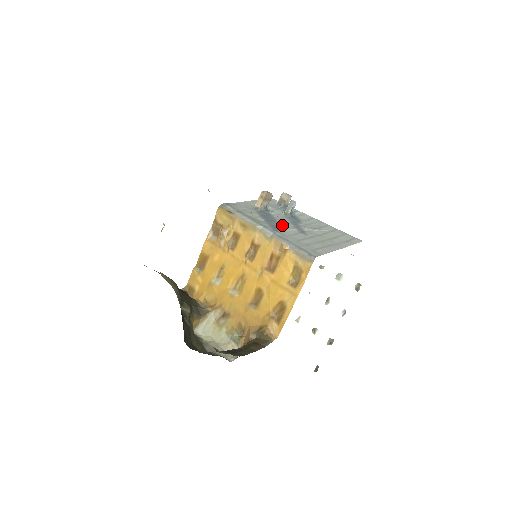
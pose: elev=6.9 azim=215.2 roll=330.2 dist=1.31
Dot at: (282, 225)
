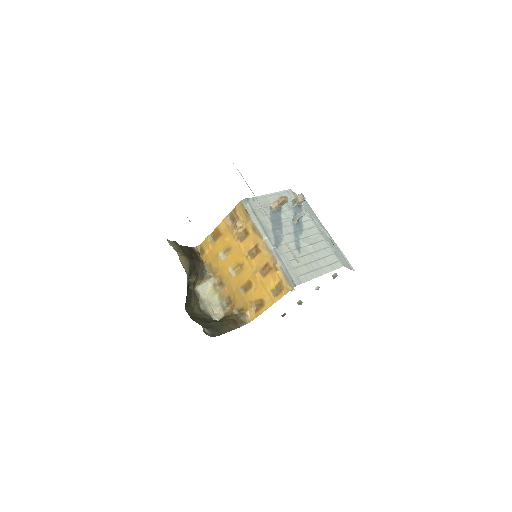
Dot at: (285, 237)
